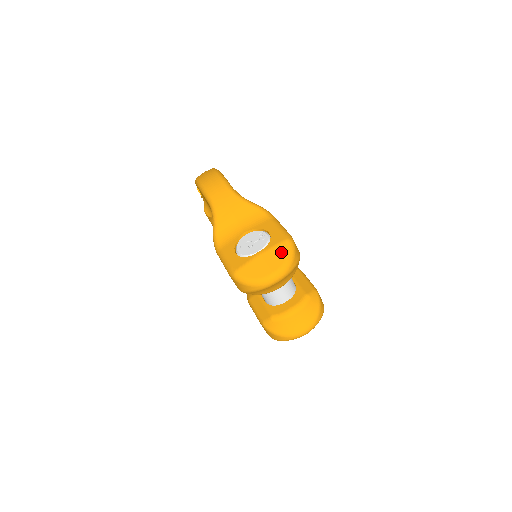
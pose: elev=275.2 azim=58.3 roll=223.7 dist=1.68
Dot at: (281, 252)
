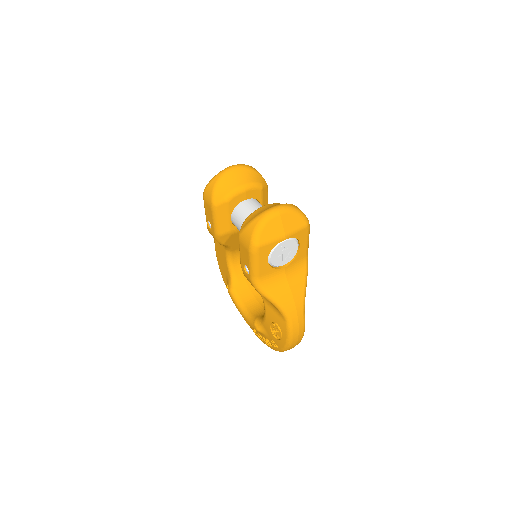
Dot at: occluded
